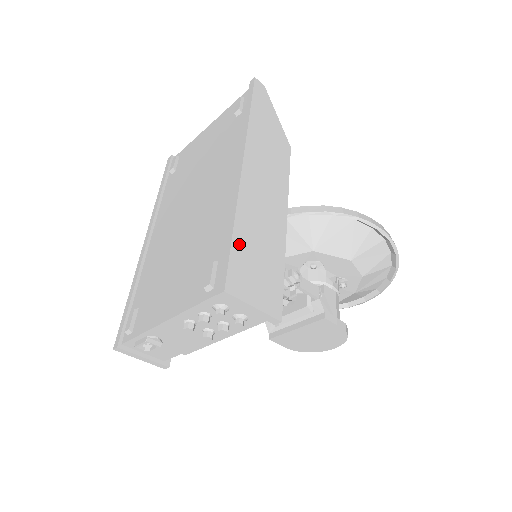
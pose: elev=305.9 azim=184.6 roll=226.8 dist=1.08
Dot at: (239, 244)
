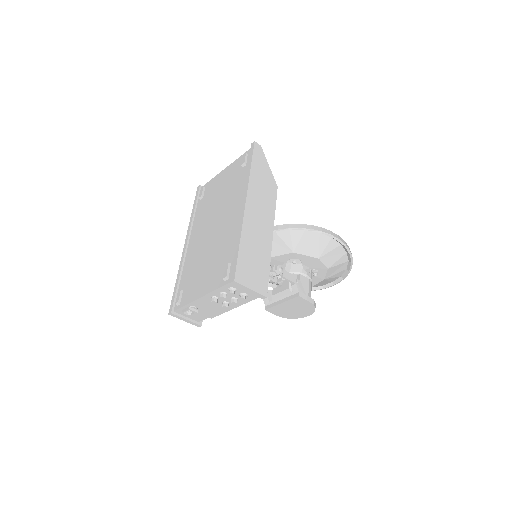
Dot at: (243, 254)
